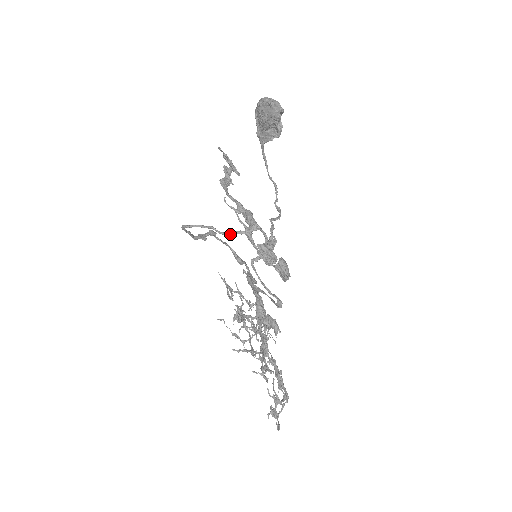
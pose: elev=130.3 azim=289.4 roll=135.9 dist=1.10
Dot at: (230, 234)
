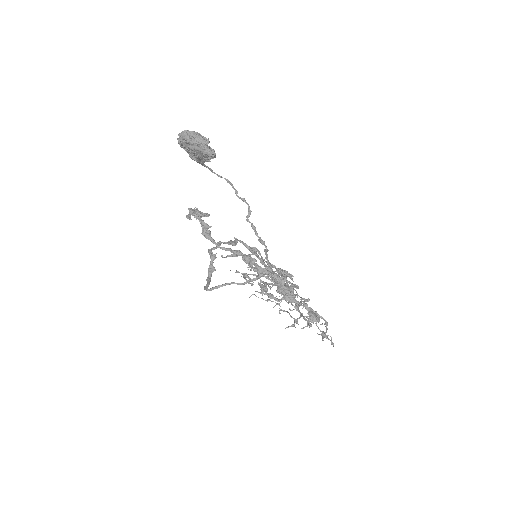
Dot at: occluded
